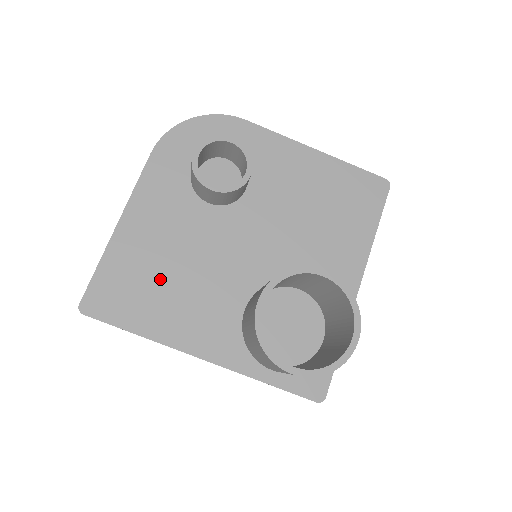
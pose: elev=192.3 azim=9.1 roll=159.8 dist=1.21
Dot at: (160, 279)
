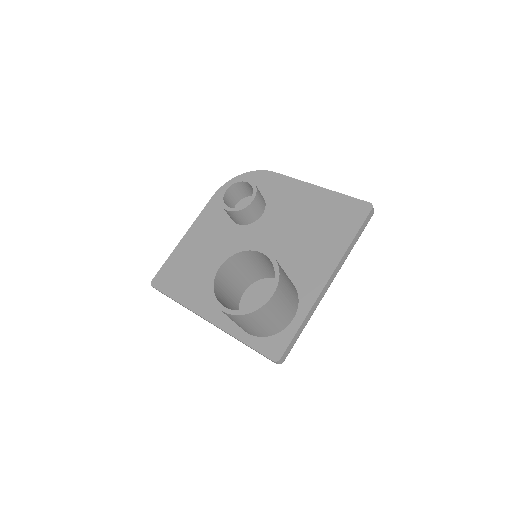
Dot at: (196, 269)
